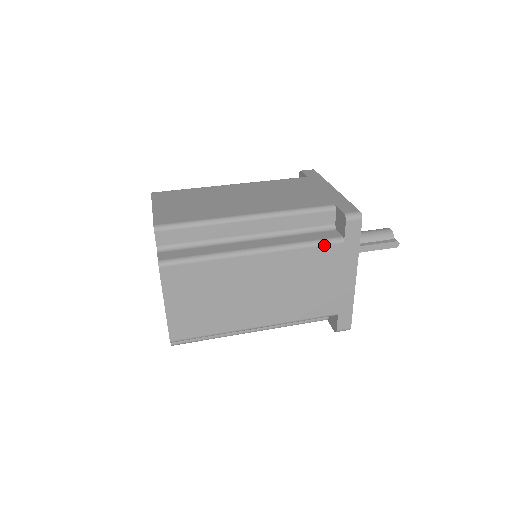
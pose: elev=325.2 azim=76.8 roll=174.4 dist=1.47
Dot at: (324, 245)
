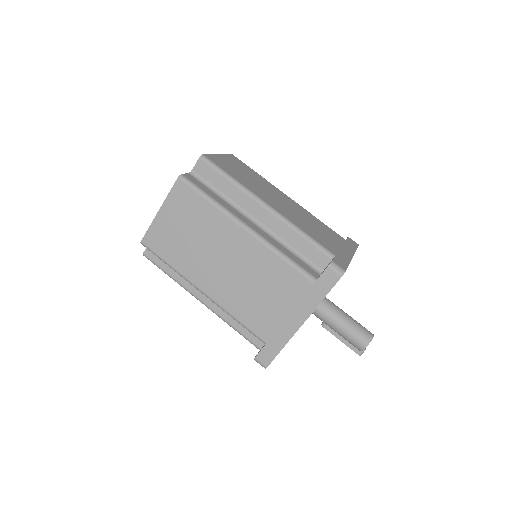
Dot at: (246, 339)
